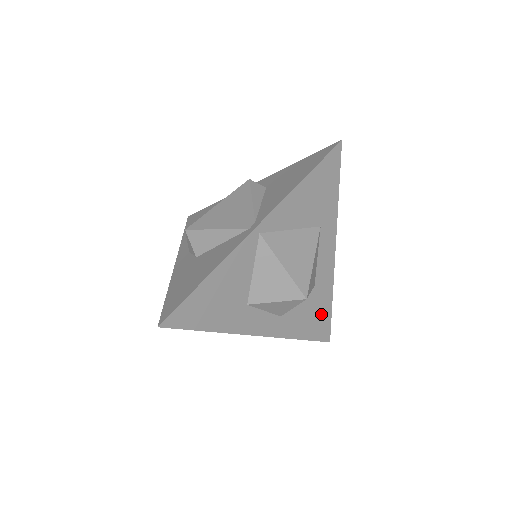
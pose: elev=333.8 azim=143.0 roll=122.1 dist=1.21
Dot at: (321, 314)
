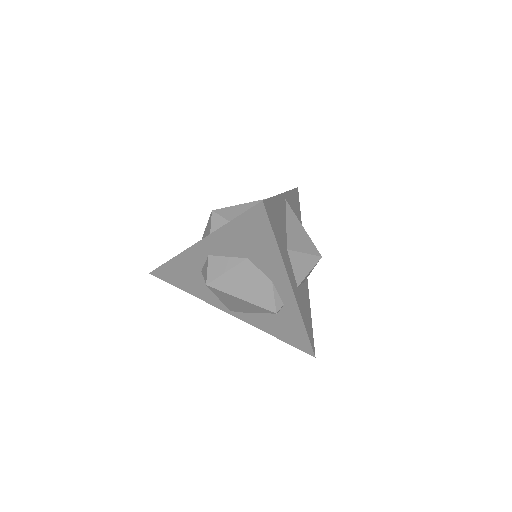
Dot at: (309, 317)
